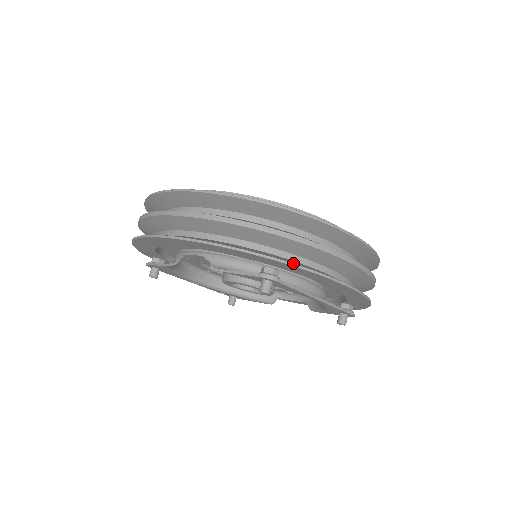
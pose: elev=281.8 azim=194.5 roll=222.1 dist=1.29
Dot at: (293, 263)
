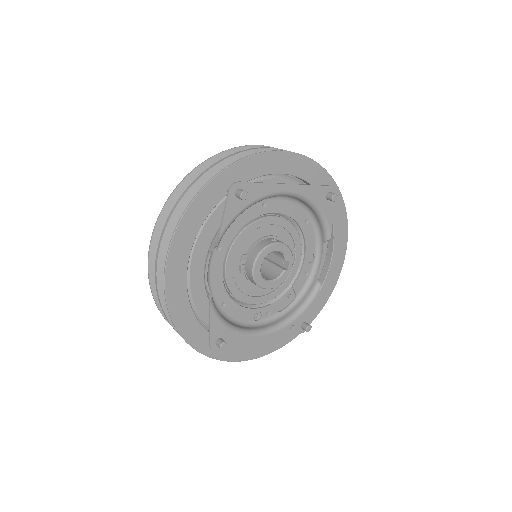
Dot at: (230, 165)
